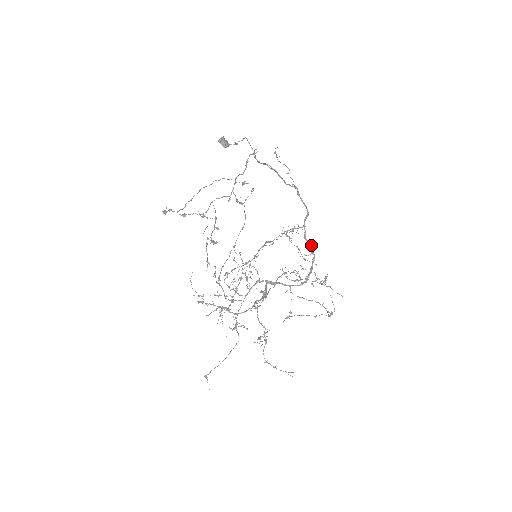
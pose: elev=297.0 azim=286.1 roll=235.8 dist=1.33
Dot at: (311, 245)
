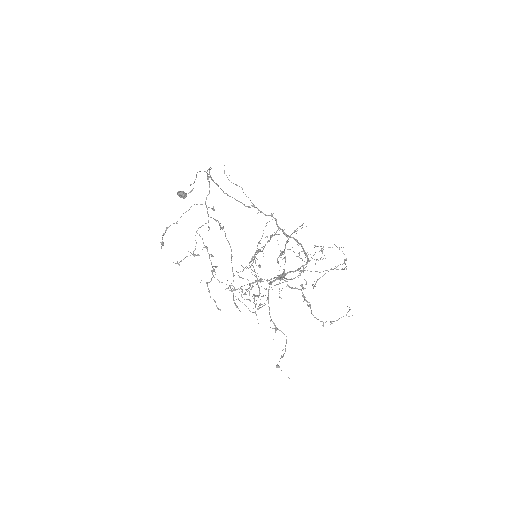
Dot at: (293, 238)
